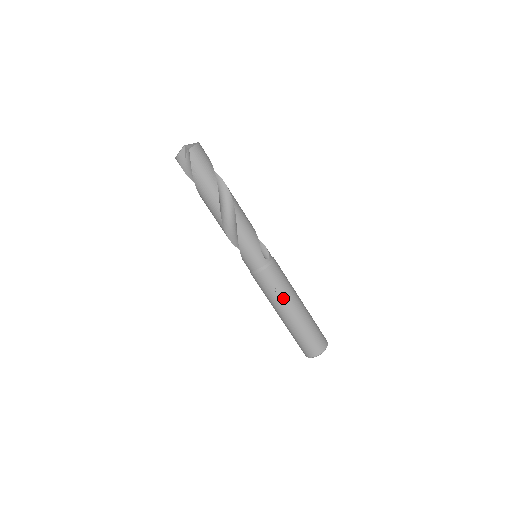
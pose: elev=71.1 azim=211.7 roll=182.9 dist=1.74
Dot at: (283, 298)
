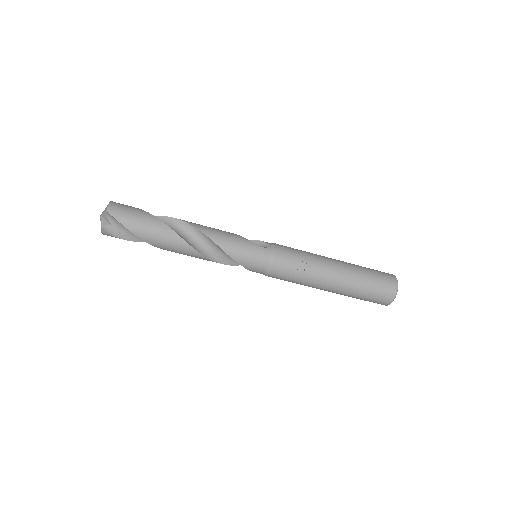
Dot at: (316, 268)
